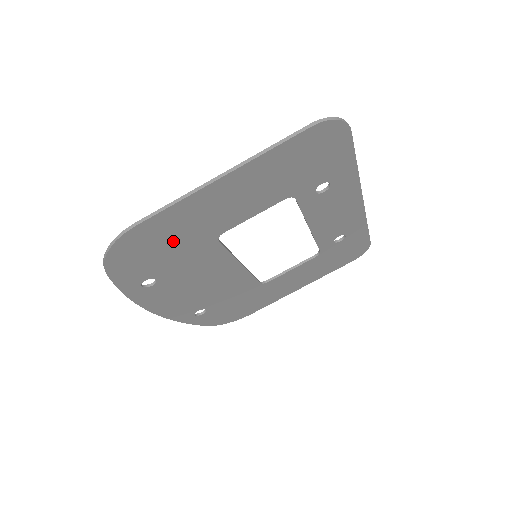
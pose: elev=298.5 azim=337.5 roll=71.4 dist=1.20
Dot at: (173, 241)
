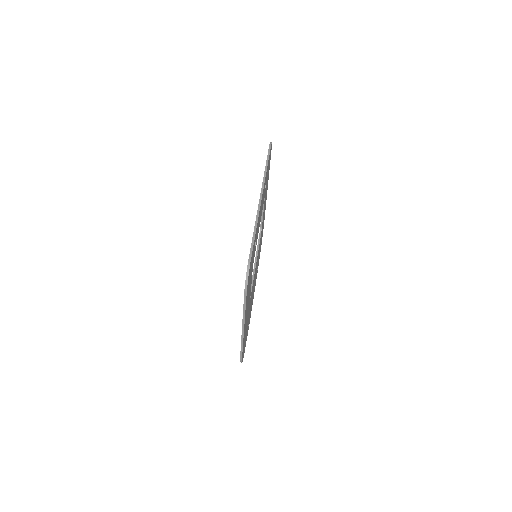
Dot at: (246, 328)
